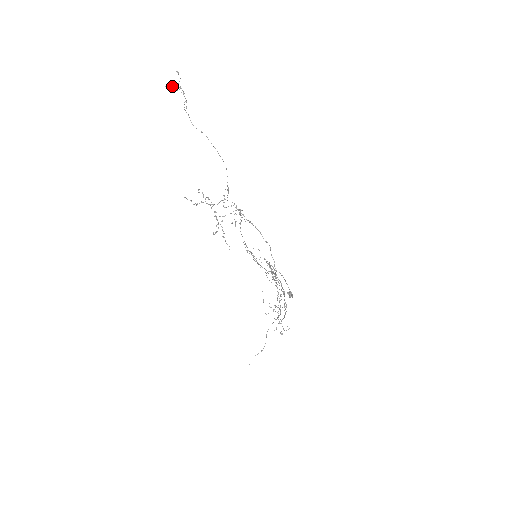
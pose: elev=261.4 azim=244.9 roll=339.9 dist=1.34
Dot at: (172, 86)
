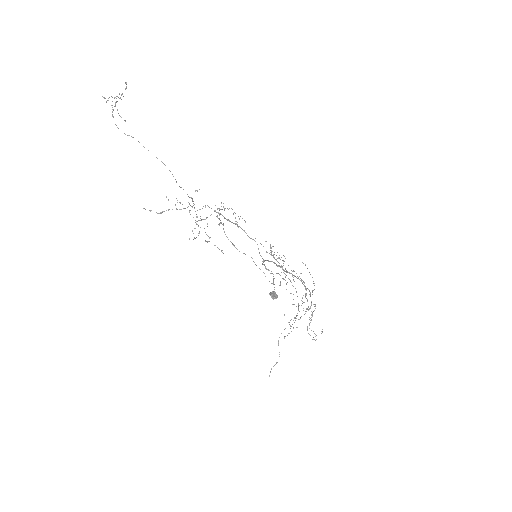
Dot at: occluded
